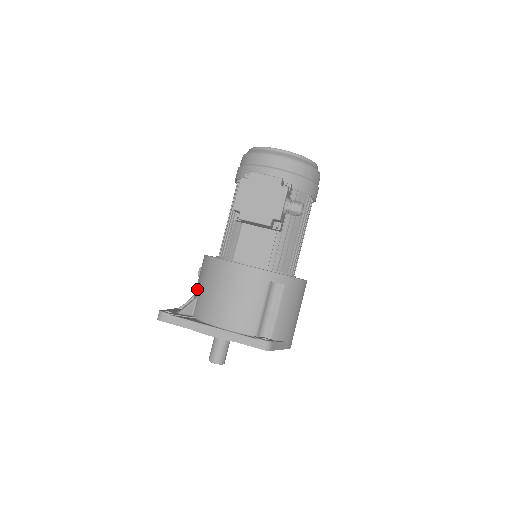
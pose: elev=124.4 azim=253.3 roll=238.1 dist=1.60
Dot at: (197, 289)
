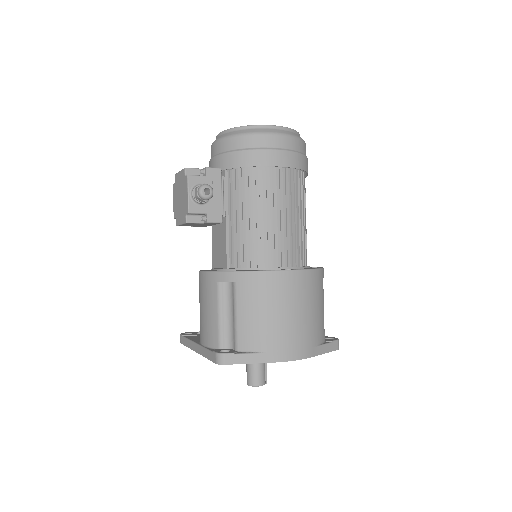
Dot at: occluded
